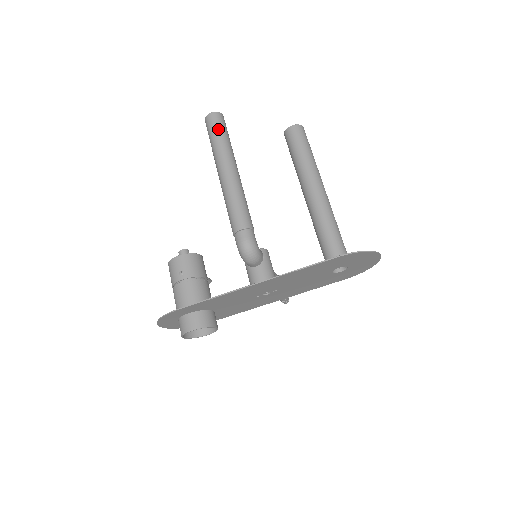
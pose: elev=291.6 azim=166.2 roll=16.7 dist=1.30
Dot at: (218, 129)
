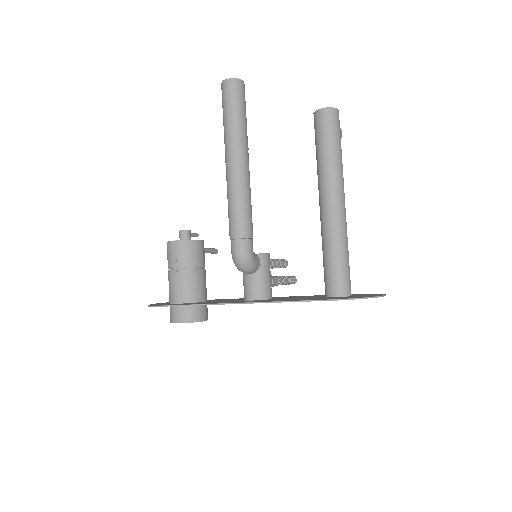
Dot at: (233, 104)
